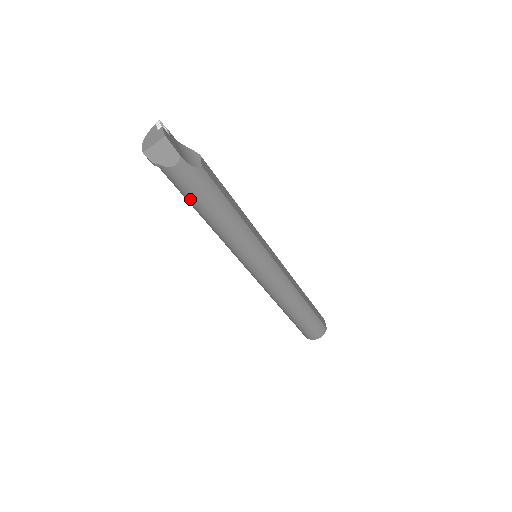
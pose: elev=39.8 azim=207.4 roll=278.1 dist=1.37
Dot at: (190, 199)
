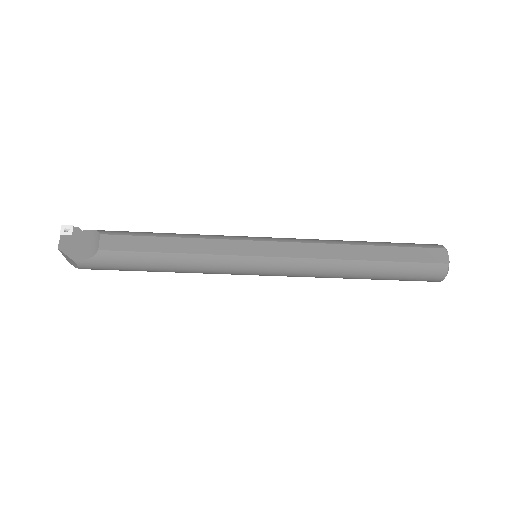
Dot at: (127, 270)
